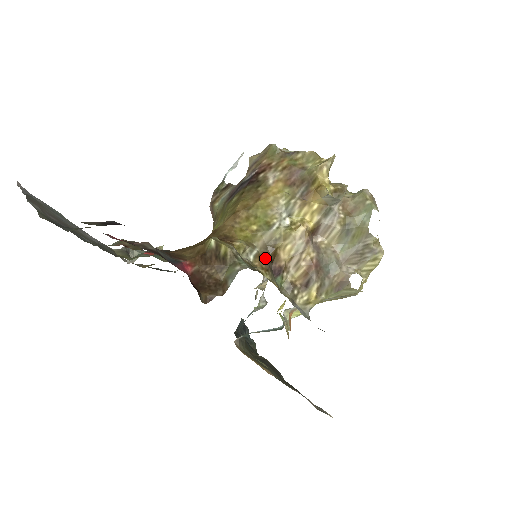
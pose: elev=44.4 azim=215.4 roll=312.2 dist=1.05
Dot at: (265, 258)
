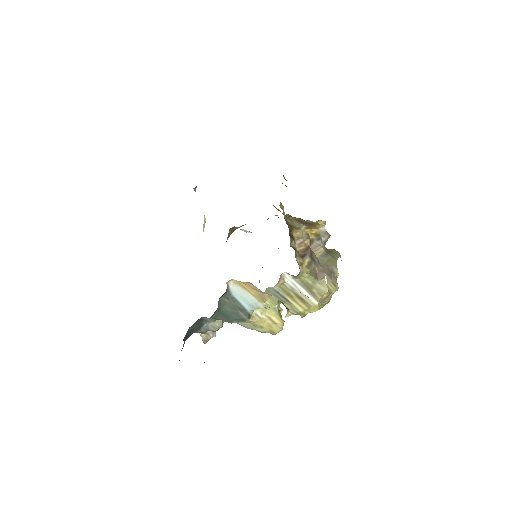
Dot at: (288, 224)
